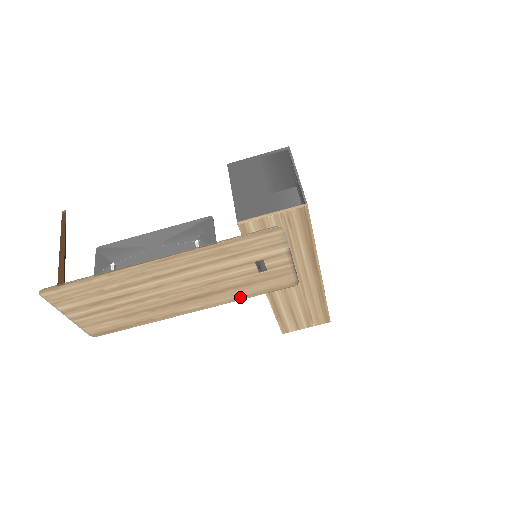
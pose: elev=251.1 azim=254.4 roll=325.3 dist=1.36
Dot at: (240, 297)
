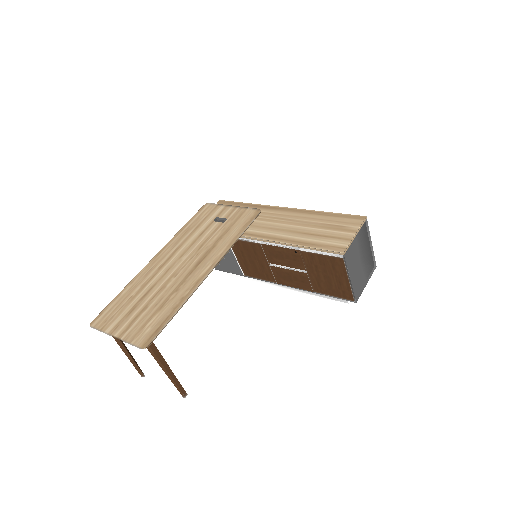
Dot at: (233, 241)
